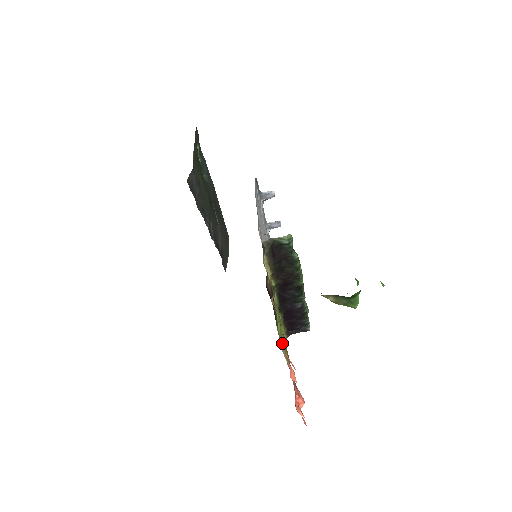
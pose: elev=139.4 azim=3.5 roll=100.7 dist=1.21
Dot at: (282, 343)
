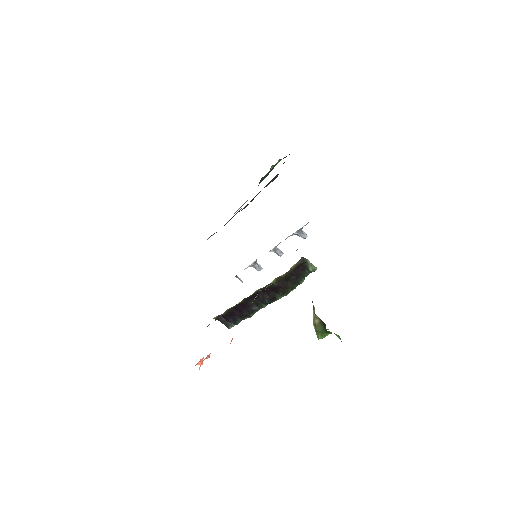
Dot at: occluded
